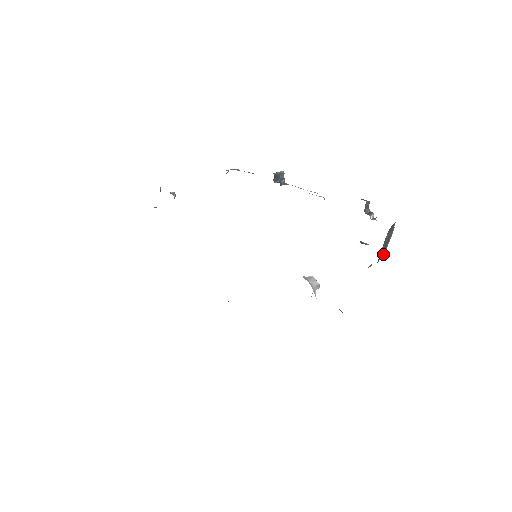
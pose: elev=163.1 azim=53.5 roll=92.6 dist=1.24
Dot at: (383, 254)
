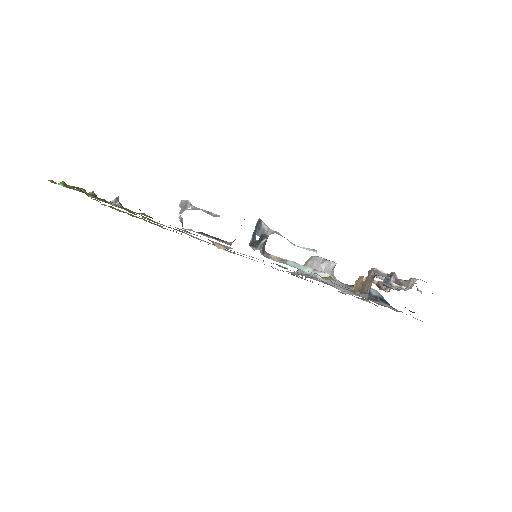
Dot at: occluded
